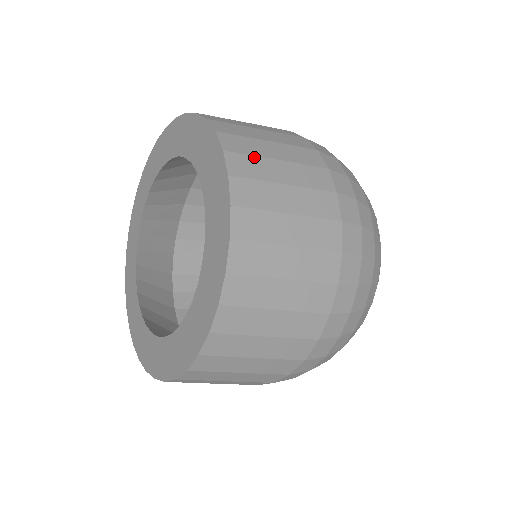
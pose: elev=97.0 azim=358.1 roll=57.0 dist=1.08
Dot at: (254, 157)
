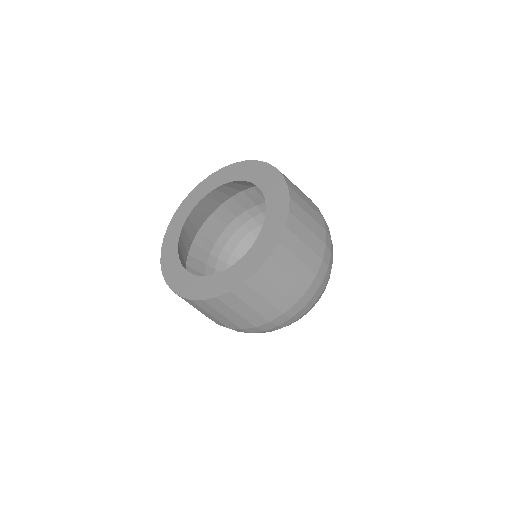
Dot at: (293, 185)
